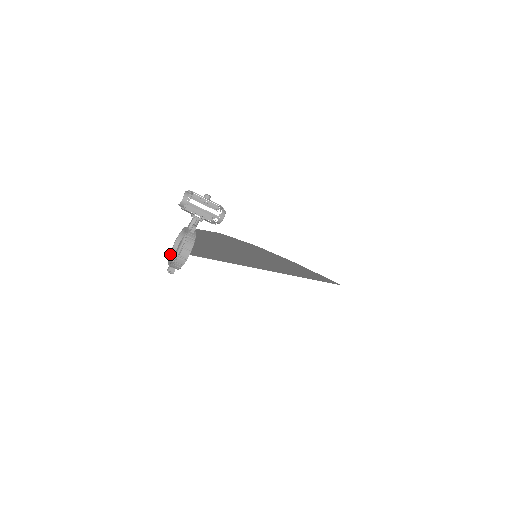
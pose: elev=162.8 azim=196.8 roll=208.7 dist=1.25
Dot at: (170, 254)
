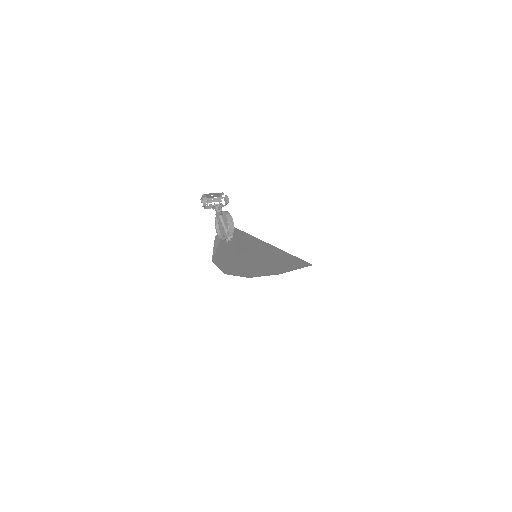
Dot at: (221, 238)
